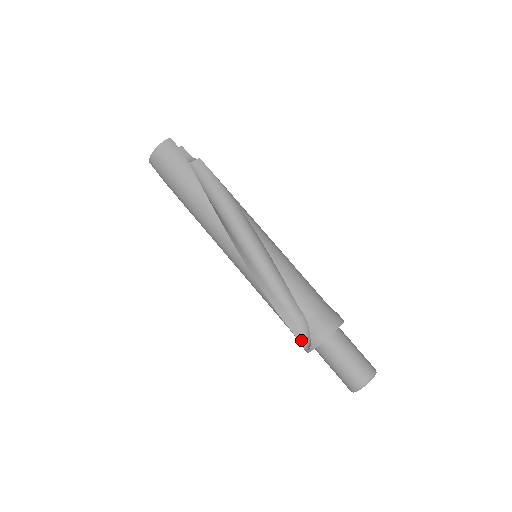
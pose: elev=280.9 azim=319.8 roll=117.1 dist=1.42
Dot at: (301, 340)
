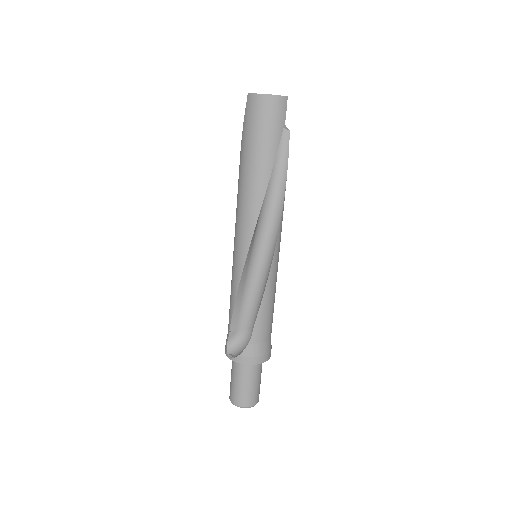
Dot at: (230, 343)
